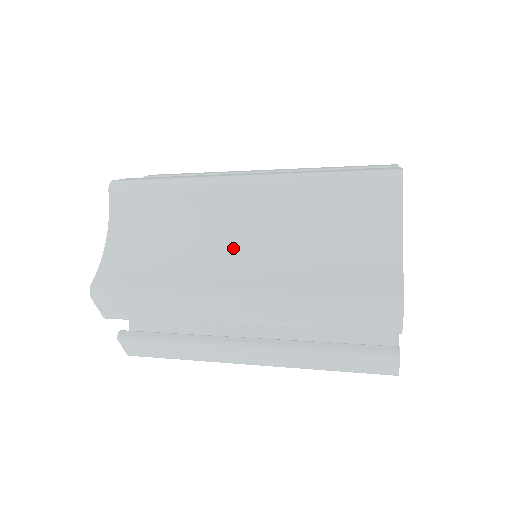
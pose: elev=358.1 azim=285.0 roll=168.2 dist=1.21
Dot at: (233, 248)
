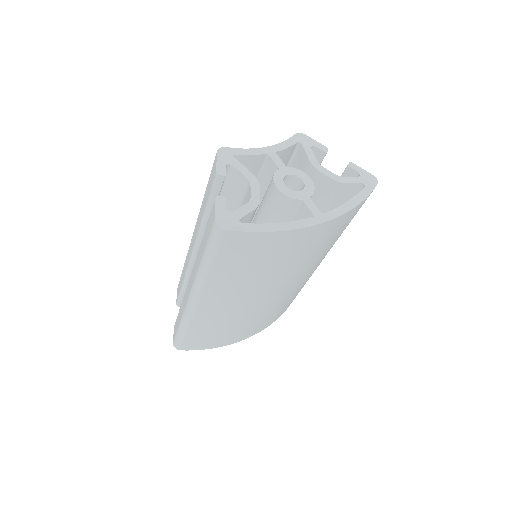
Dot at: occluded
